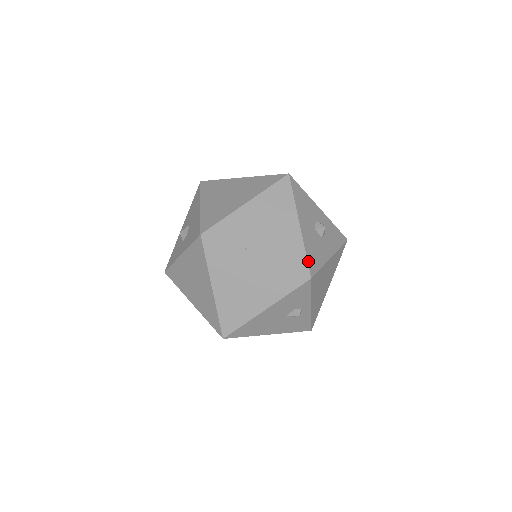
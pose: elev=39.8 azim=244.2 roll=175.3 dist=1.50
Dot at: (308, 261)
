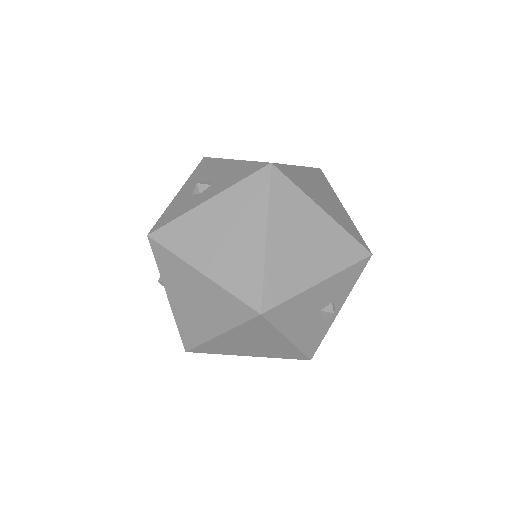
Dot at: (363, 240)
